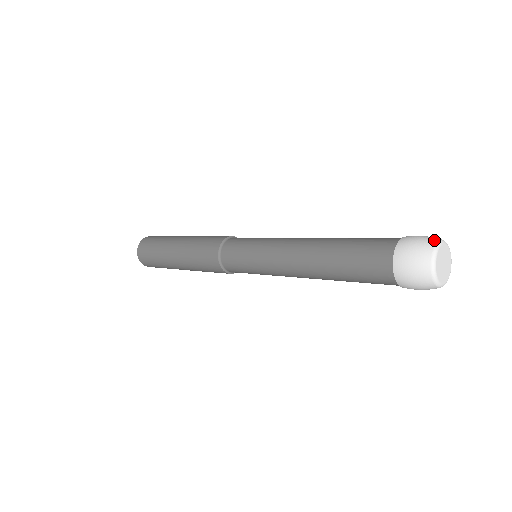
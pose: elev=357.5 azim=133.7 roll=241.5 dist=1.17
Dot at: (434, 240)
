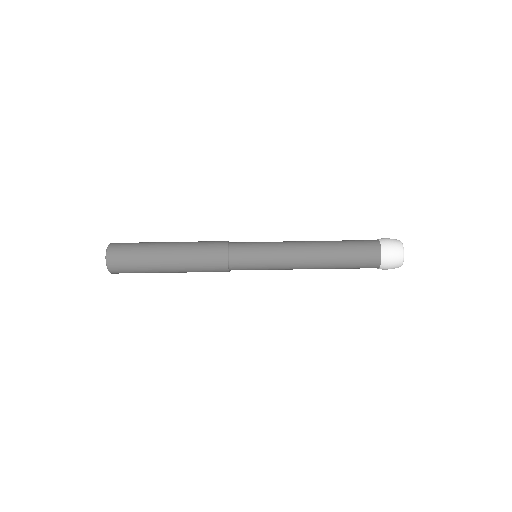
Dot at: occluded
